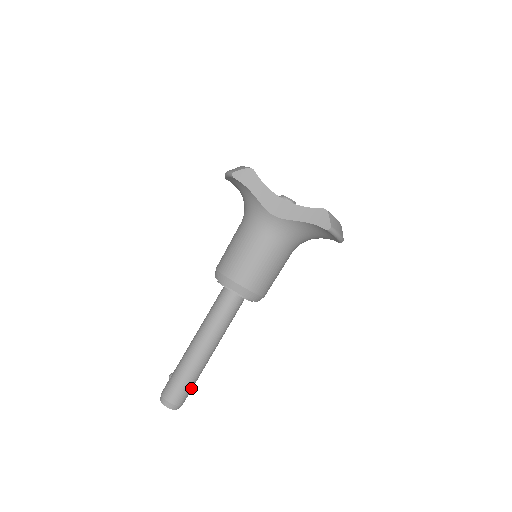
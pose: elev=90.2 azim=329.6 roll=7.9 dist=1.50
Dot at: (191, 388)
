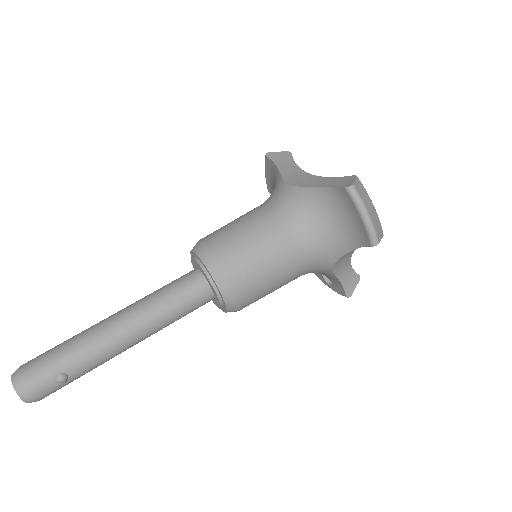
Dot at: (61, 372)
